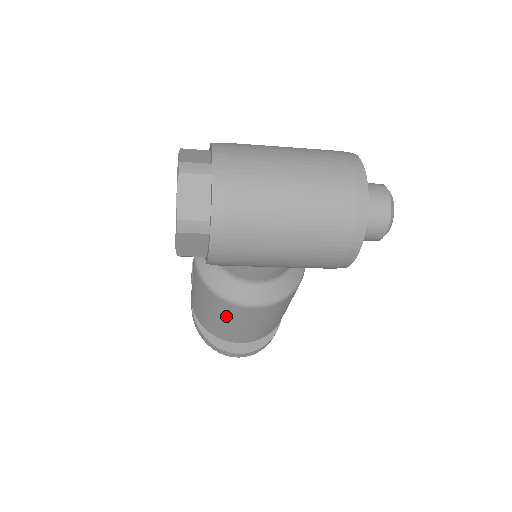
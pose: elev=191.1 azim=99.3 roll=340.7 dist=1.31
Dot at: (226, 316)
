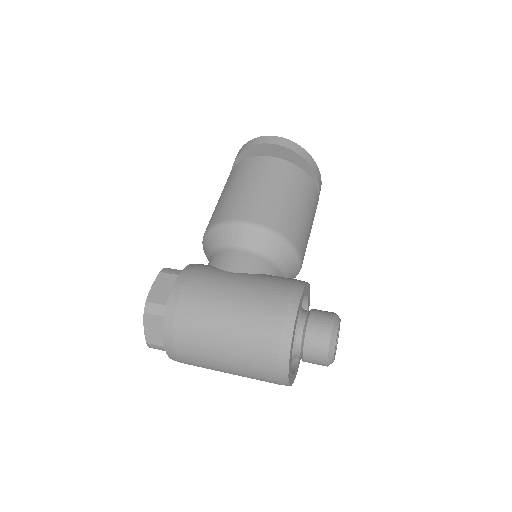
Dot at: occluded
